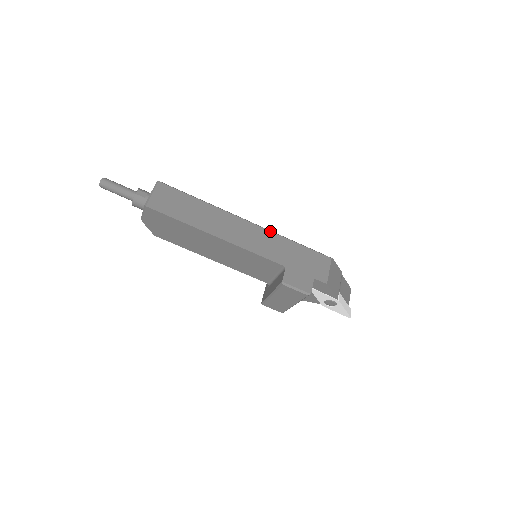
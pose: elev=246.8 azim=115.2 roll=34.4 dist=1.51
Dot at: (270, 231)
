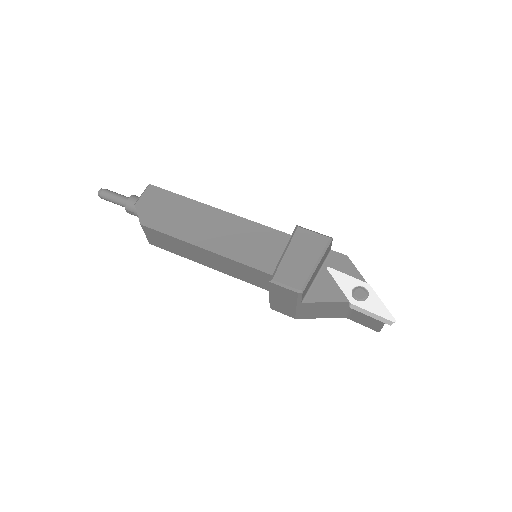
Dot at: occluded
